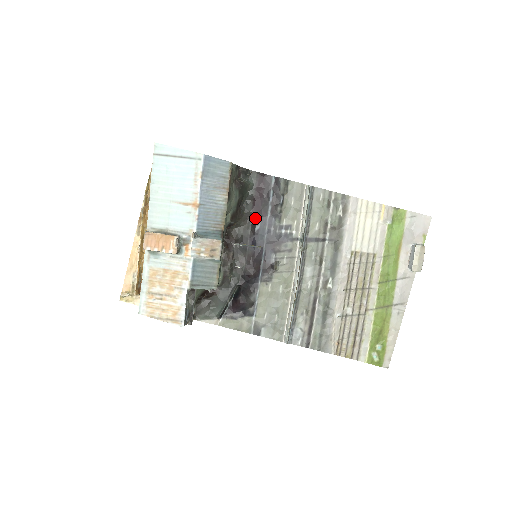
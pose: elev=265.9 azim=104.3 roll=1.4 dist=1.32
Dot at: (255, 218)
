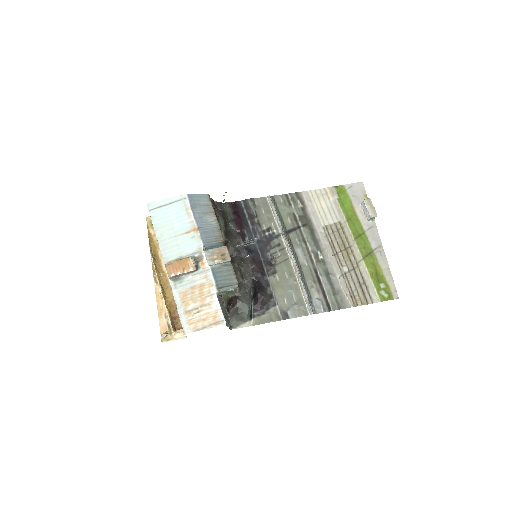
Dot at: (242, 233)
